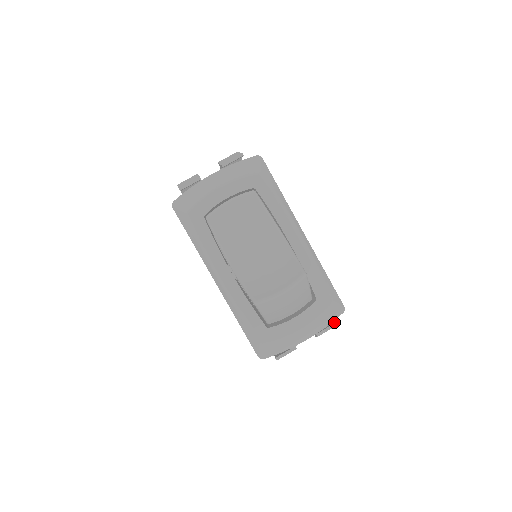
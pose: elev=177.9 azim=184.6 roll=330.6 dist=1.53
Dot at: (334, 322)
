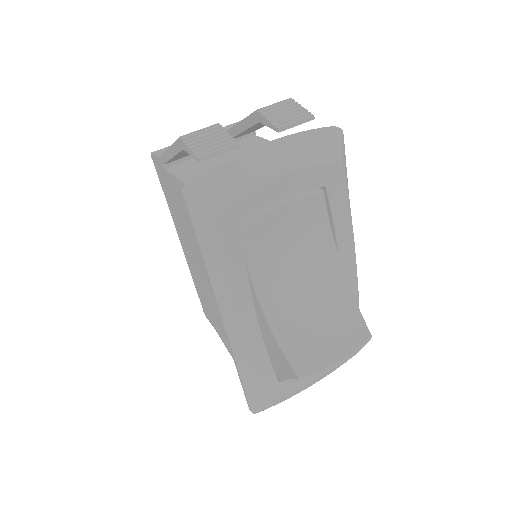
Dot at: occluded
